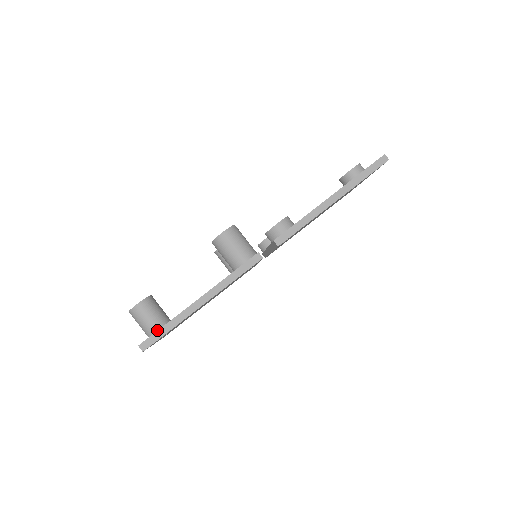
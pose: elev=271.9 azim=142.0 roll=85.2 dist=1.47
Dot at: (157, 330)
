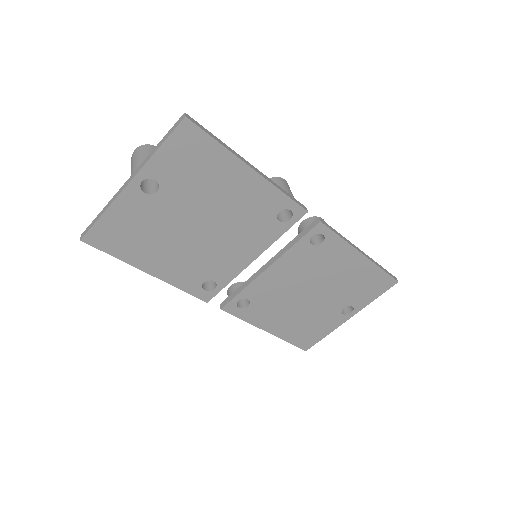
Dot at: occluded
